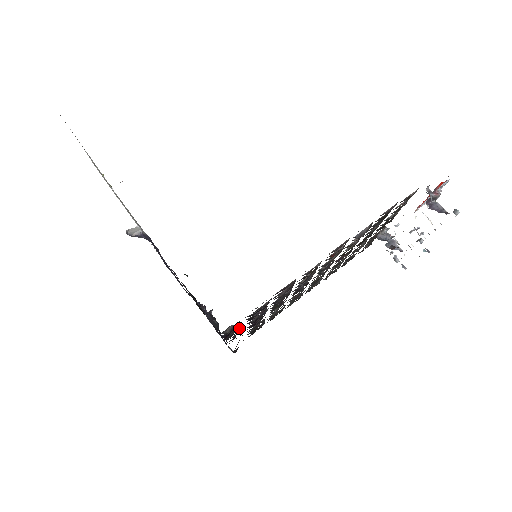
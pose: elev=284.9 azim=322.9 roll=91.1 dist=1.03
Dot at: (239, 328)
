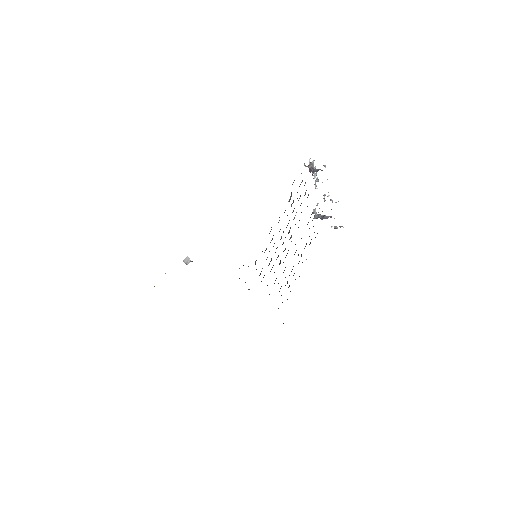
Dot at: occluded
